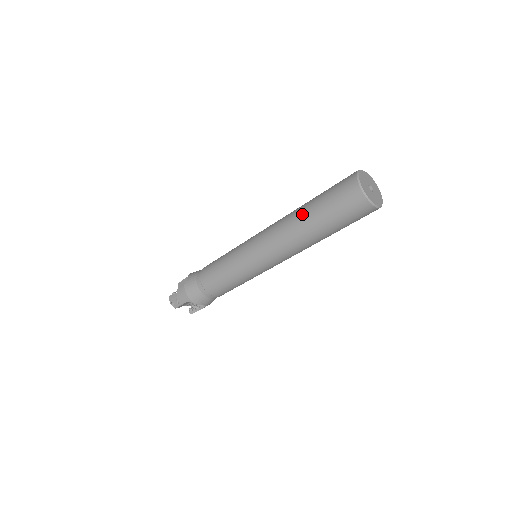
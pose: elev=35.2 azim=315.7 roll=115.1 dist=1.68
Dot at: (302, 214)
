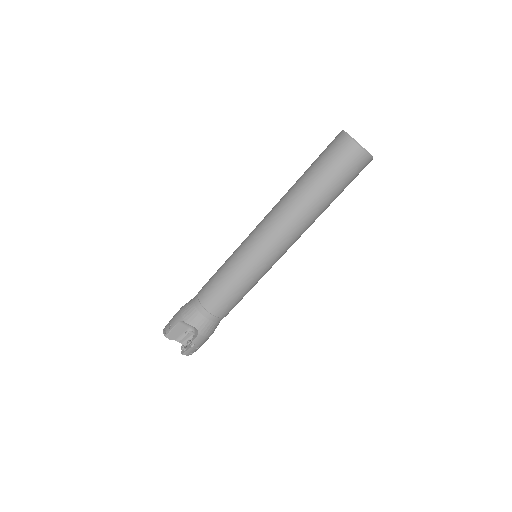
Dot at: (296, 182)
